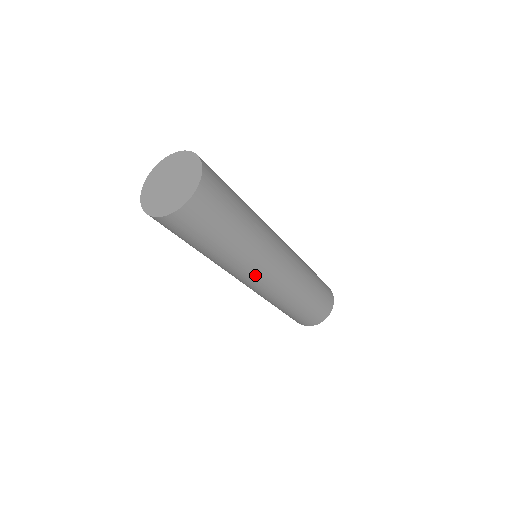
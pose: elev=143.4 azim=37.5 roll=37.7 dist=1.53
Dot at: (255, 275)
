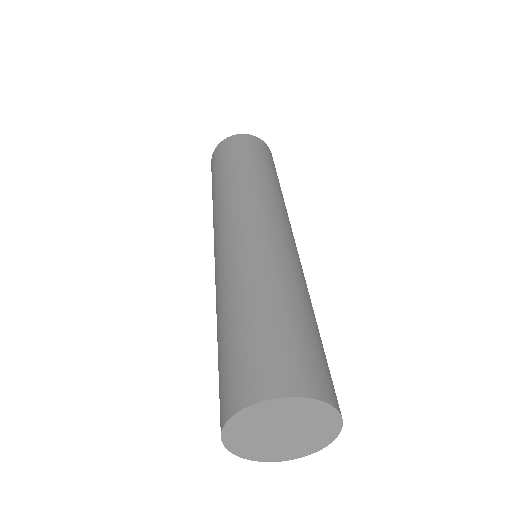
Dot at: occluded
